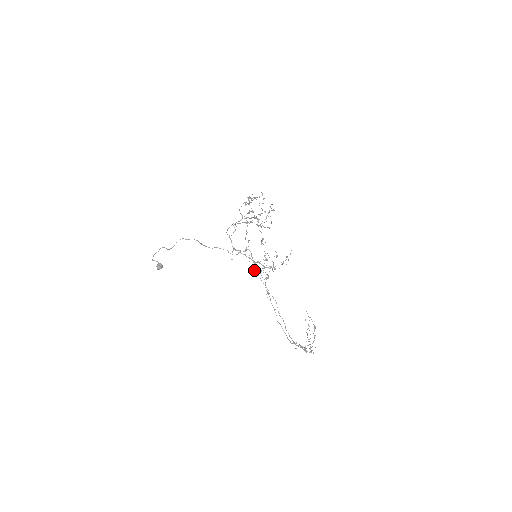
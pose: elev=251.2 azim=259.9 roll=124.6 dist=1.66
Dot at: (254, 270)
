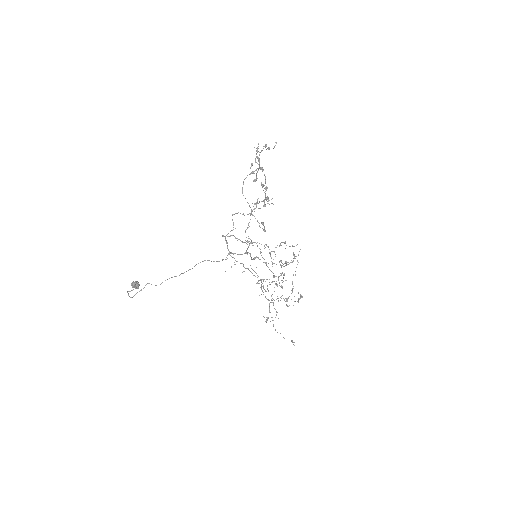
Dot at: occluded
